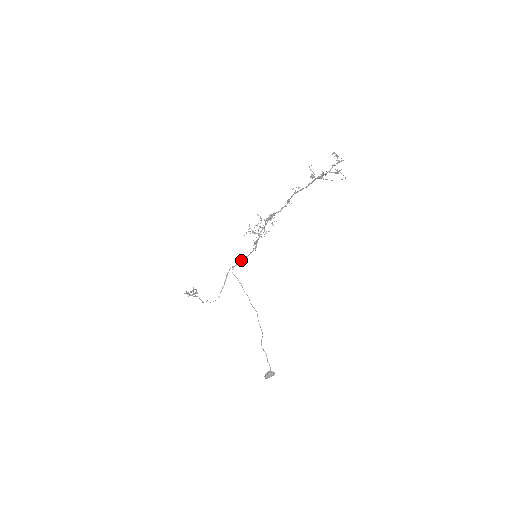
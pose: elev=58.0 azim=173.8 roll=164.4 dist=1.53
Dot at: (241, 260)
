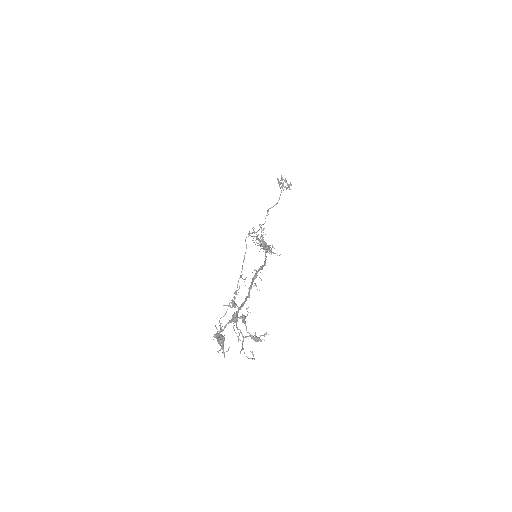
Dot at: occluded
